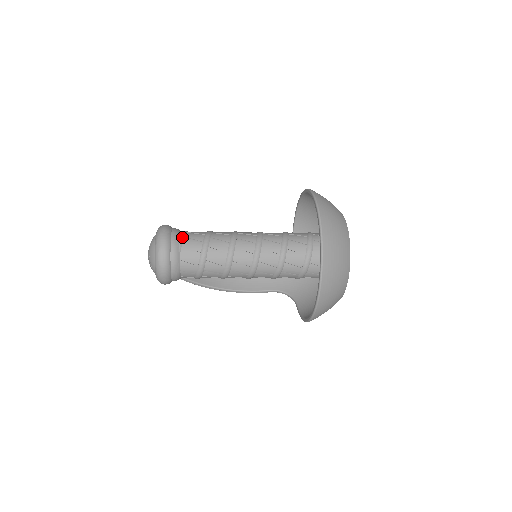
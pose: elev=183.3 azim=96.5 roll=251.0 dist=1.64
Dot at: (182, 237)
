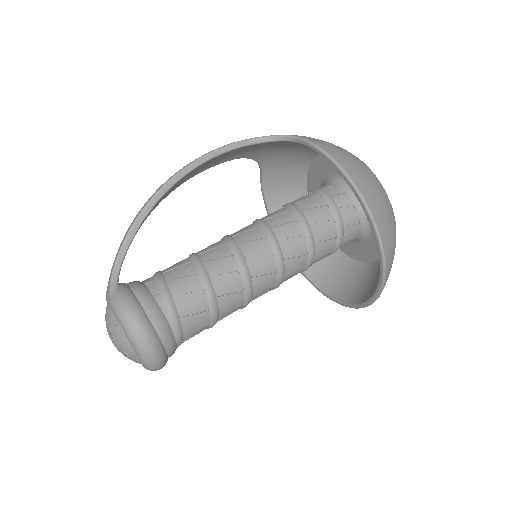
Dot at: occluded
